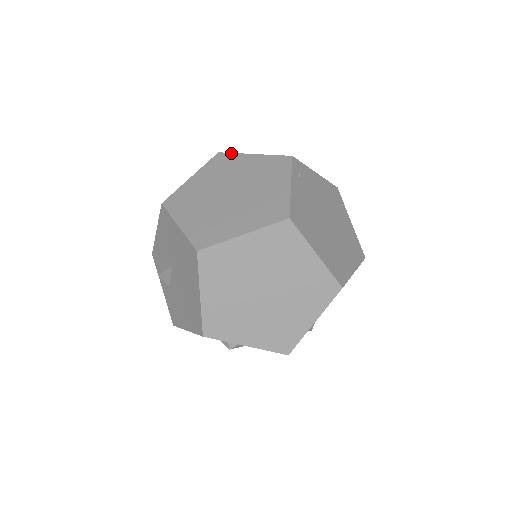
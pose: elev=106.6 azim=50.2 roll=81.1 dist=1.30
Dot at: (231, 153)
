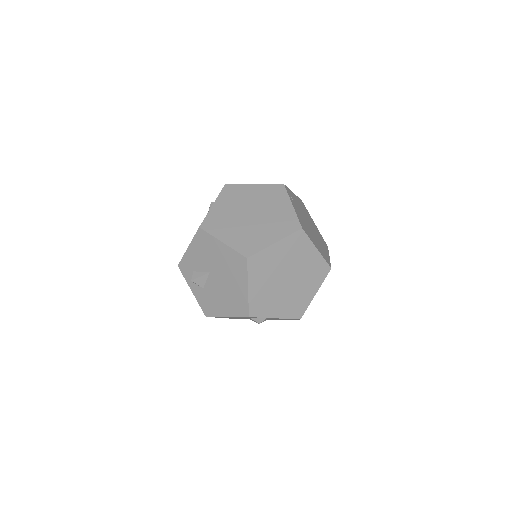
Dot at: (236, 184)
